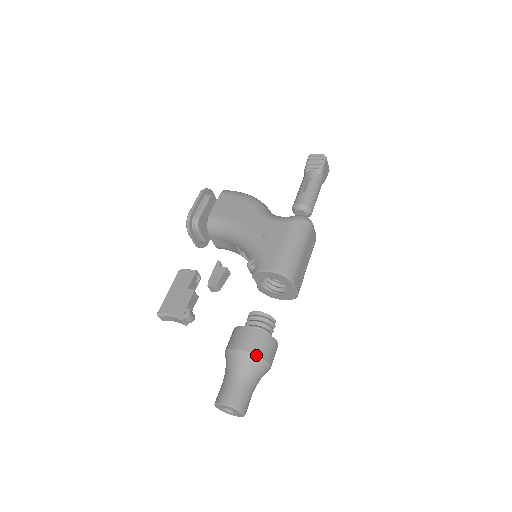
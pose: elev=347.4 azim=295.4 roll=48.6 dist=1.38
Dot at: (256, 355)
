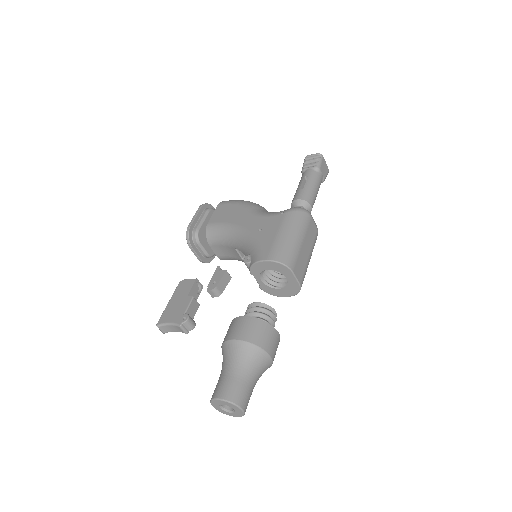
Dot at: (252, 343)
